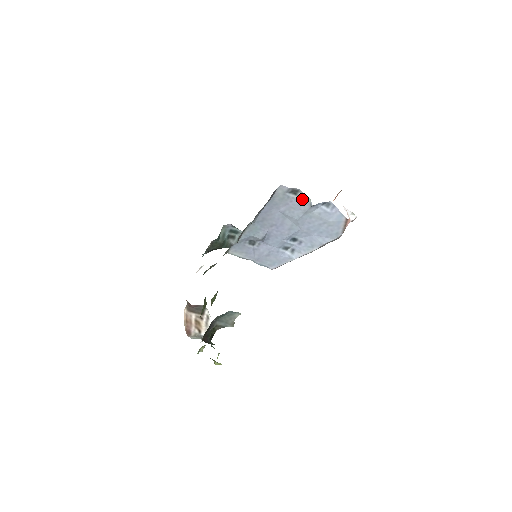
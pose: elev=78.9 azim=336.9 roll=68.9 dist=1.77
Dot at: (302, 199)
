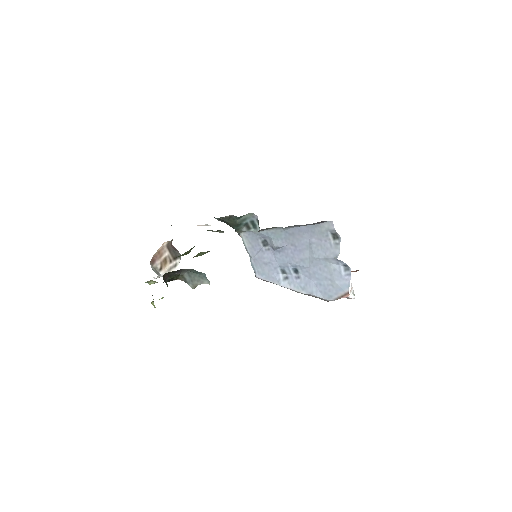
Dot at: (335, 247)
